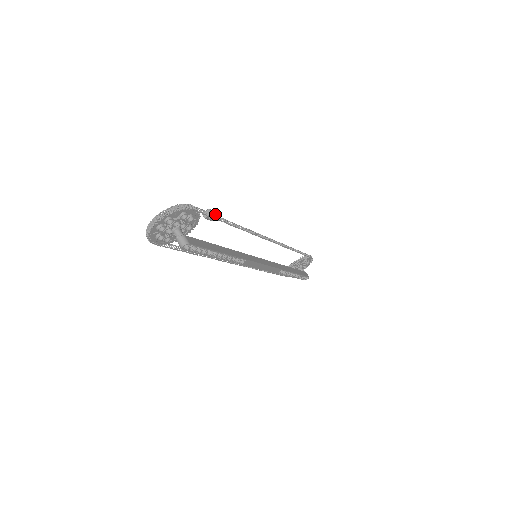
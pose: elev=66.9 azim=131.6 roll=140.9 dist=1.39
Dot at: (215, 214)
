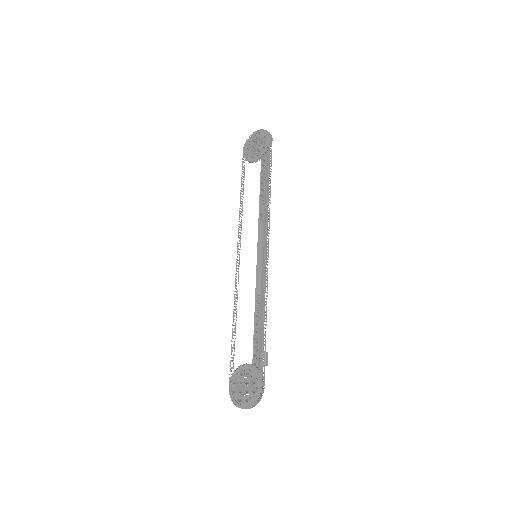
Dot at: (267, 359)
